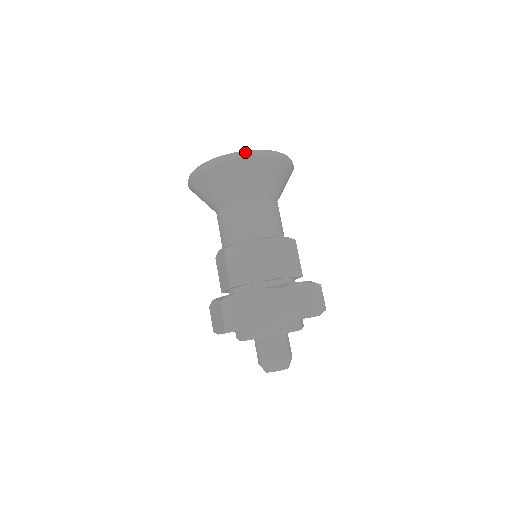
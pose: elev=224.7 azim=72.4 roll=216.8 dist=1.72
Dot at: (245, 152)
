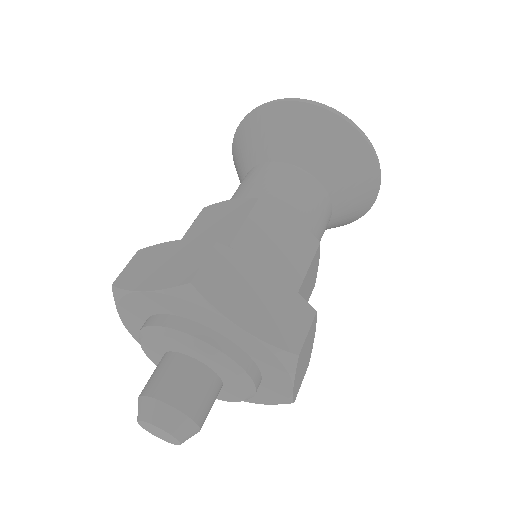
Dot at: occluded
